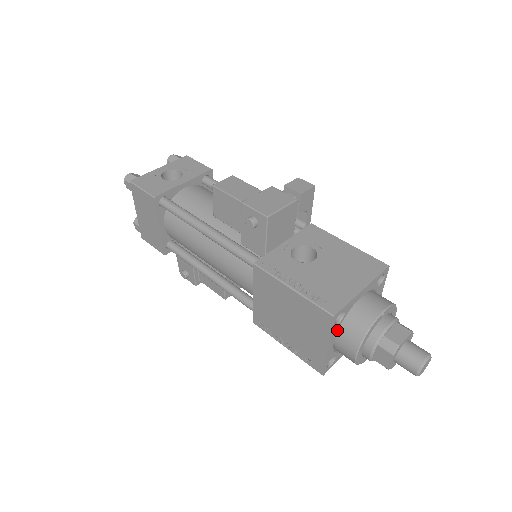
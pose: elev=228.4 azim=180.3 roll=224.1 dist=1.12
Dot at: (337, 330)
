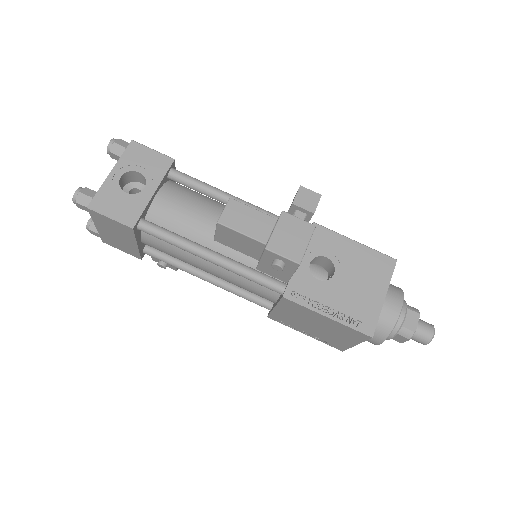
Dot at: occluded
